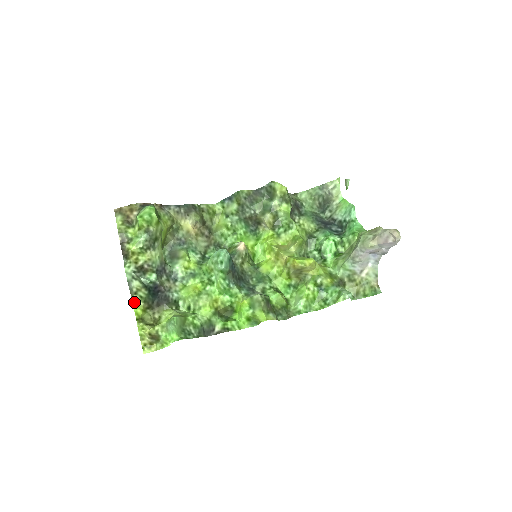
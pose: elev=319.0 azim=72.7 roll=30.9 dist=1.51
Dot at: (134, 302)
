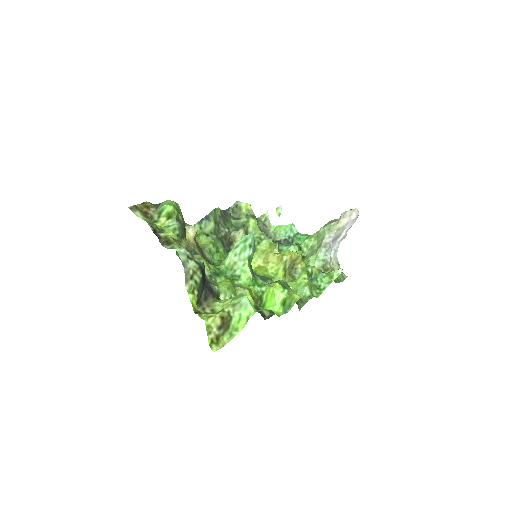
Dot at: (189, 291)
